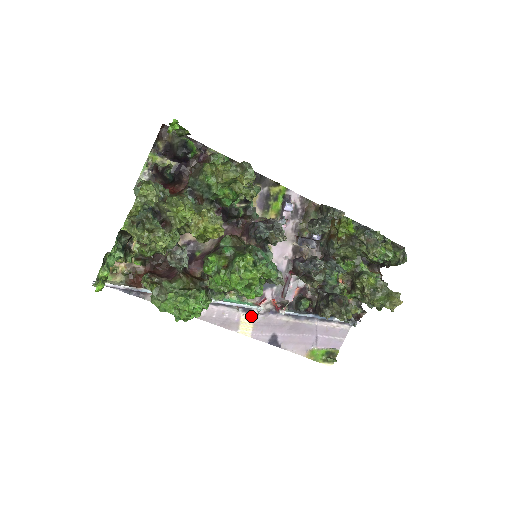
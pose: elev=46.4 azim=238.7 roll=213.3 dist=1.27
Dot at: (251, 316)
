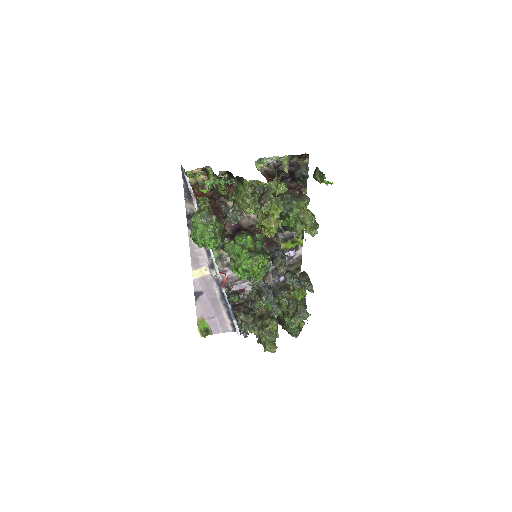
Dot at: (208, 272)
